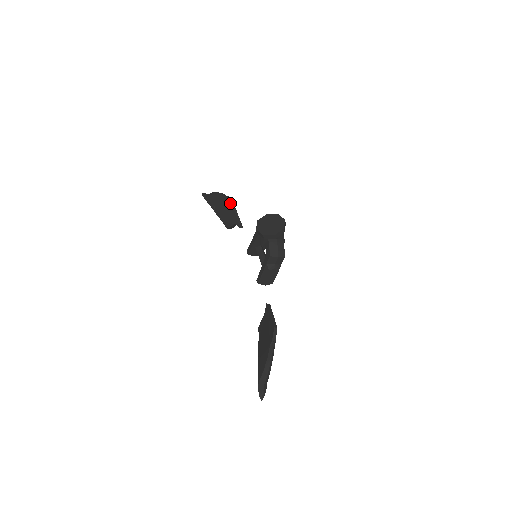
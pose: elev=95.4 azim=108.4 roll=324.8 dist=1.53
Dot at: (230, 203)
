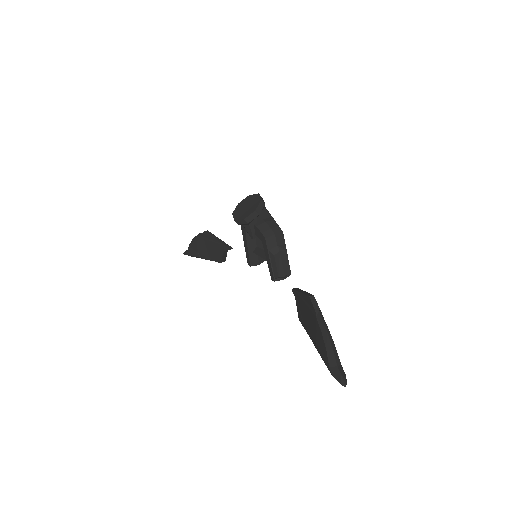
Dot at: (208, 235)
